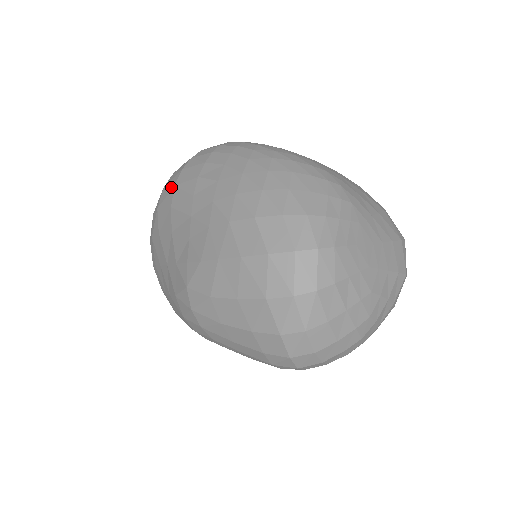
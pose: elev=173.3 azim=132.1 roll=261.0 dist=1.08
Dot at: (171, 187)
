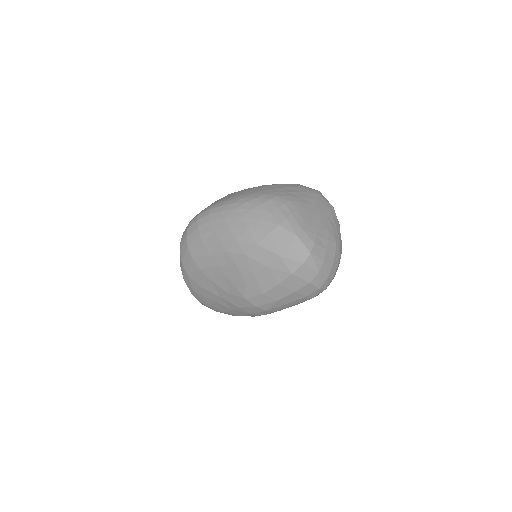
Dot at: (189, 260)
